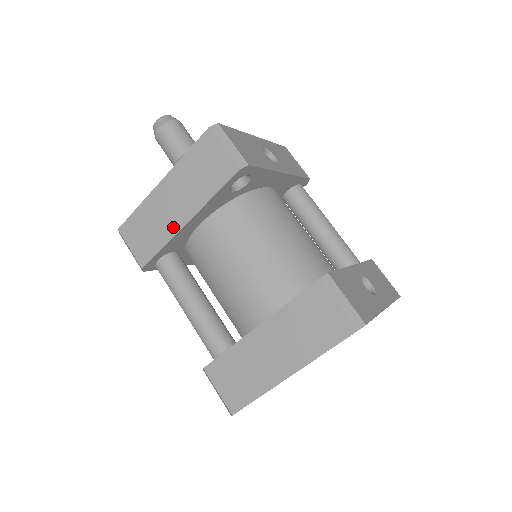
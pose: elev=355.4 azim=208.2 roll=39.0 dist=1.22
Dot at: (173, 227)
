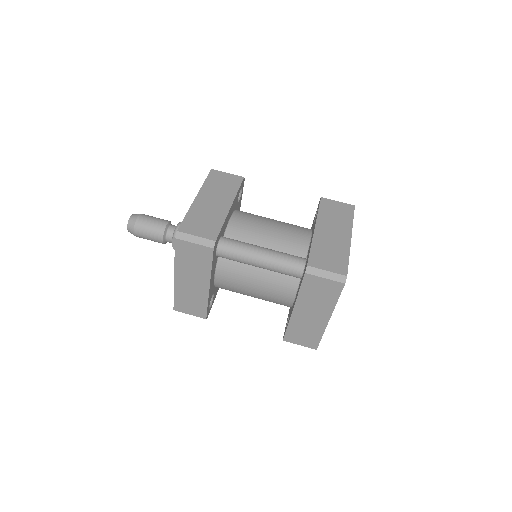
Dot at: (223, 212)
